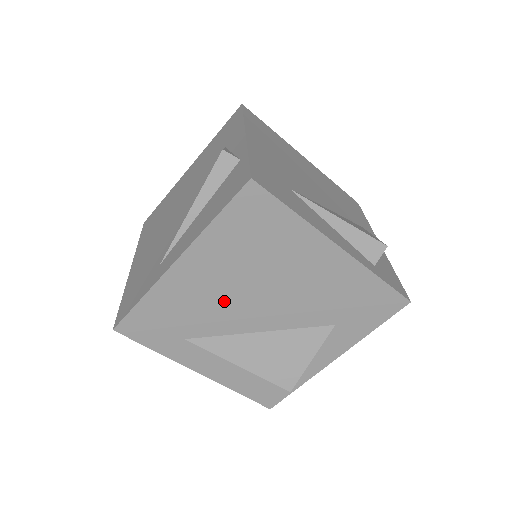
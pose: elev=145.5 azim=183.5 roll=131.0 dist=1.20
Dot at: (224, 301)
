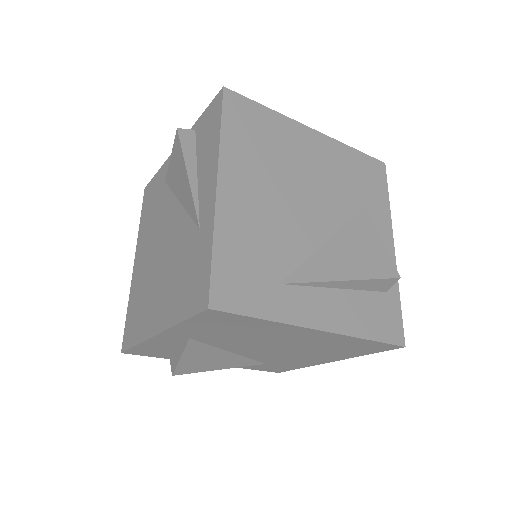
Dot at: (280, 215)
